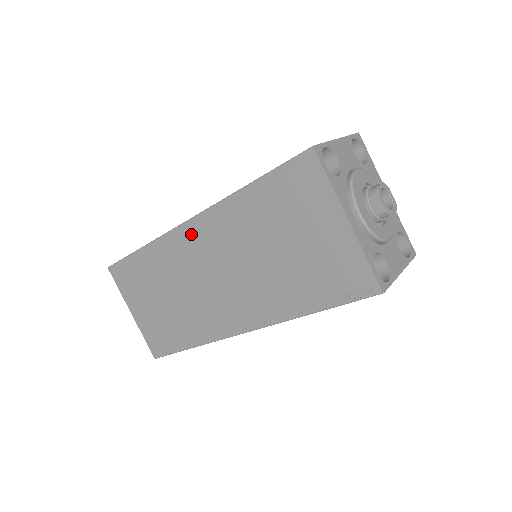
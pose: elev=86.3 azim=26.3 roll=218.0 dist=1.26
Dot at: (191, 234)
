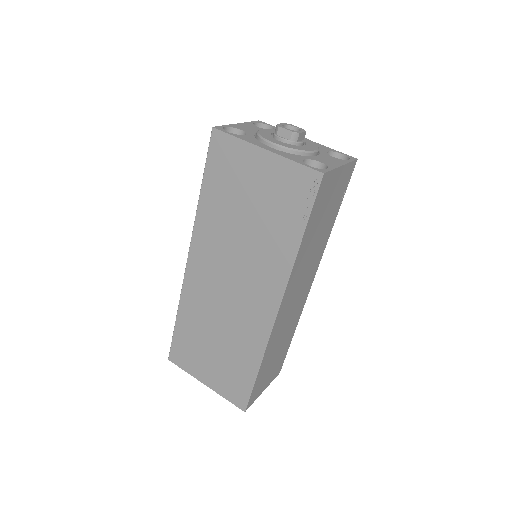
Dot at: (195, 267)
